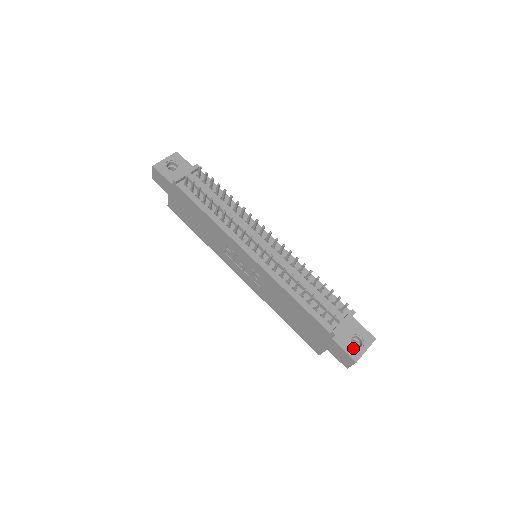
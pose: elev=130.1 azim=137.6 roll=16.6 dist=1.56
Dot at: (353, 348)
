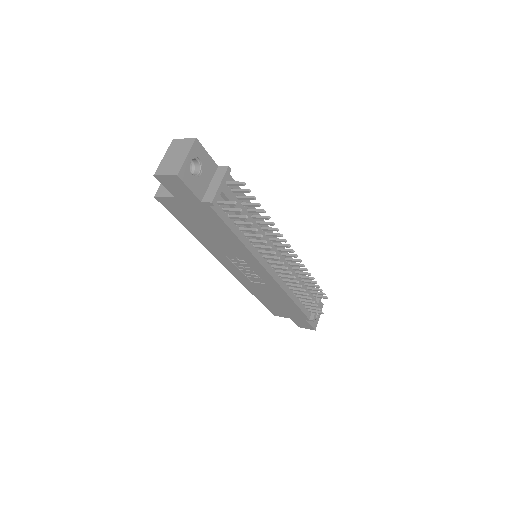
Dot at: (315, 320)
